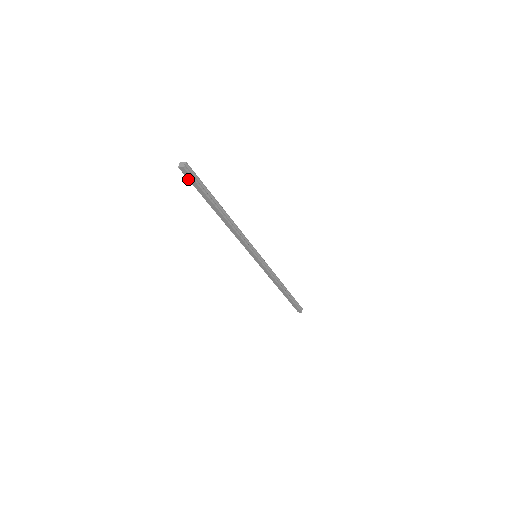
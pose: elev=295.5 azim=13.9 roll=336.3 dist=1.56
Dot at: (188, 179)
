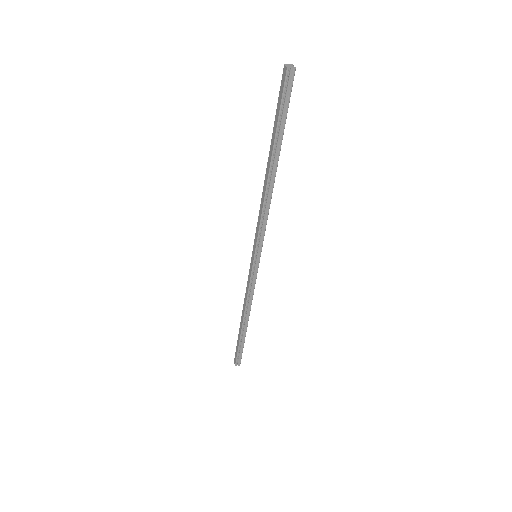
Dot at: (280, 89)
